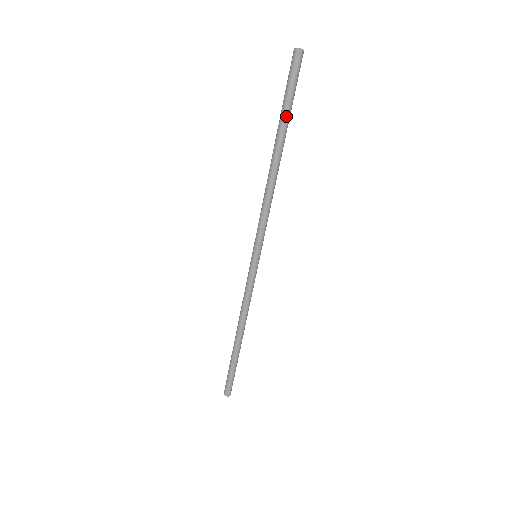
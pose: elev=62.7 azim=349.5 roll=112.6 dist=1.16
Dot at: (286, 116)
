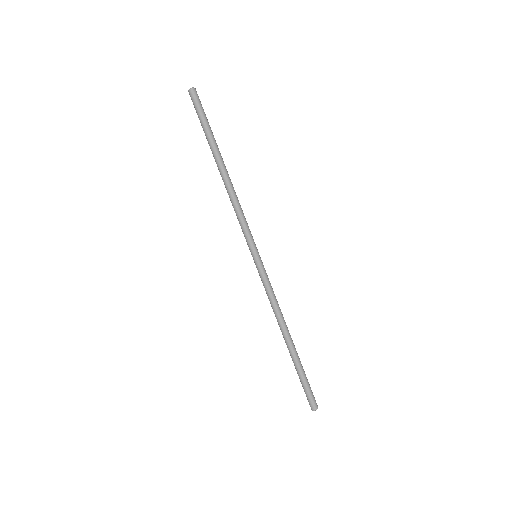
Dot at: (213, 135)
